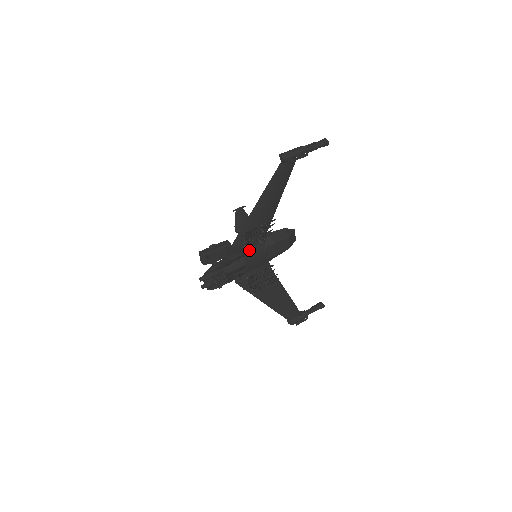
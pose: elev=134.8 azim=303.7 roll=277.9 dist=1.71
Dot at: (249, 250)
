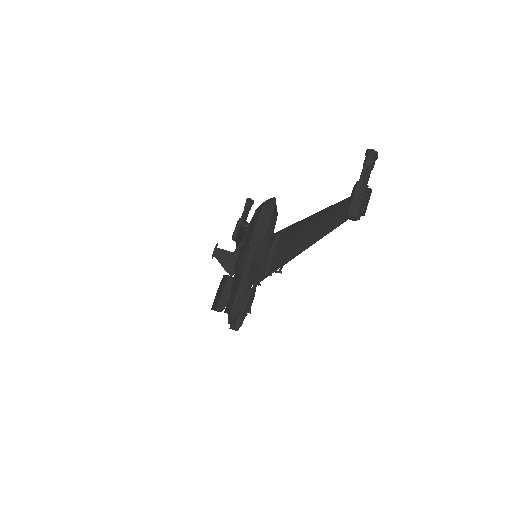
Dot at: occluded
